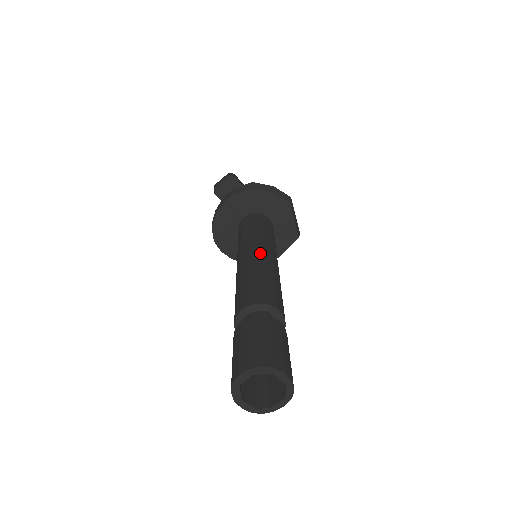
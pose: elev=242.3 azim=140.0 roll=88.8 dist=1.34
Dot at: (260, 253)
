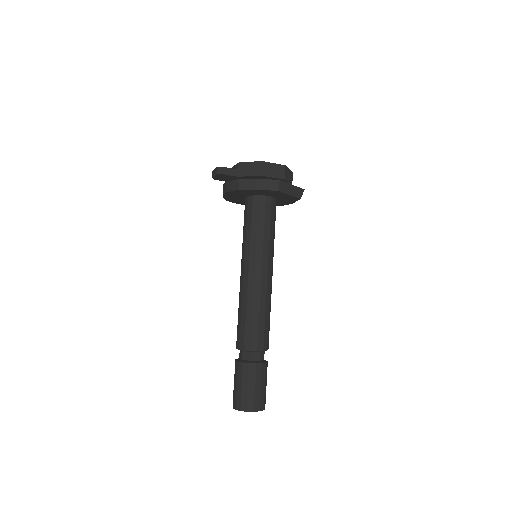
Dot at: (250, 279)
